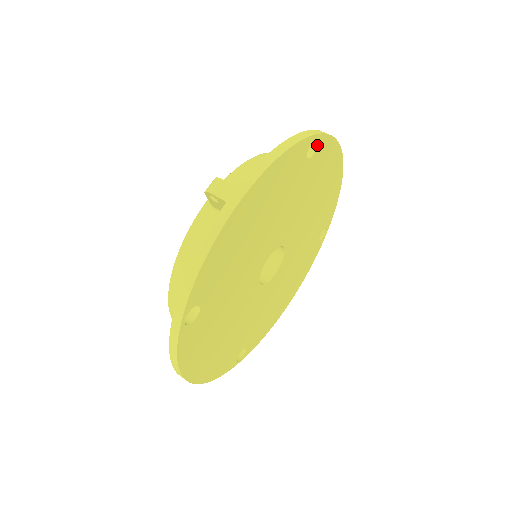
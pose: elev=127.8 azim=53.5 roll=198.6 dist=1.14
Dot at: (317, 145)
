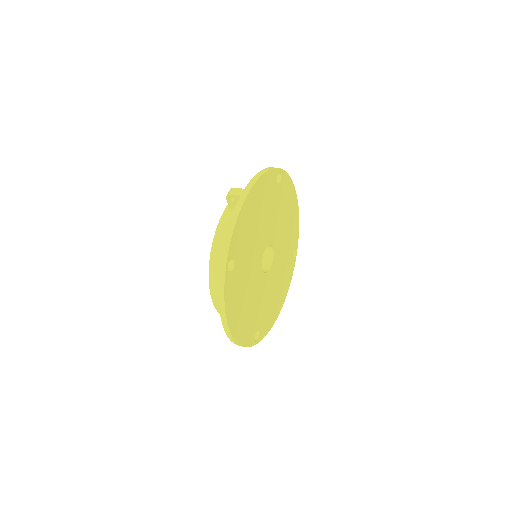
Dot at: (281, 176)
